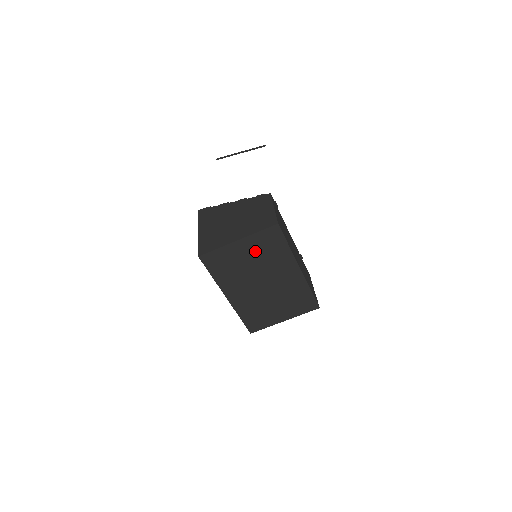
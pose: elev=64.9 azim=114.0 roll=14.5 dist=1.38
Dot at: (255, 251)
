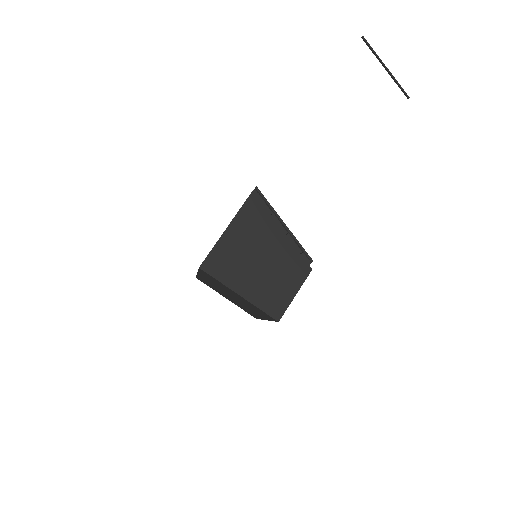
Dot at: (245, 301)
